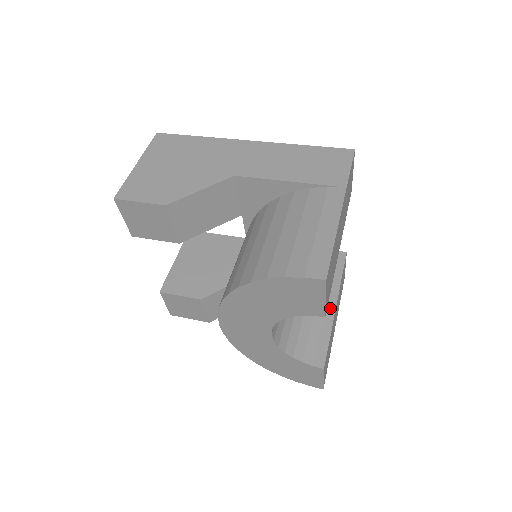
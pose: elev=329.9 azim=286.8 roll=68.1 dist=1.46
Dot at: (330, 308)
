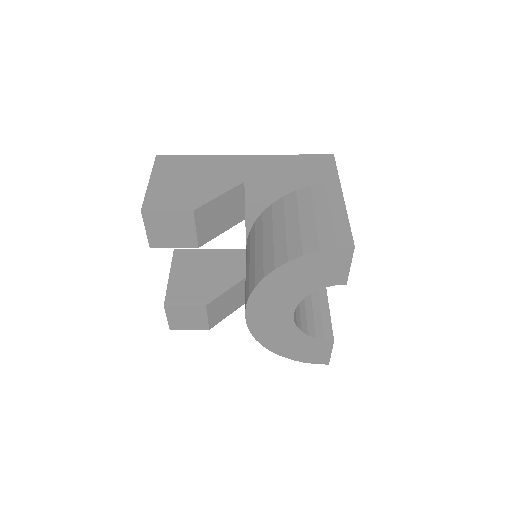
Dot at: (322, 293)
